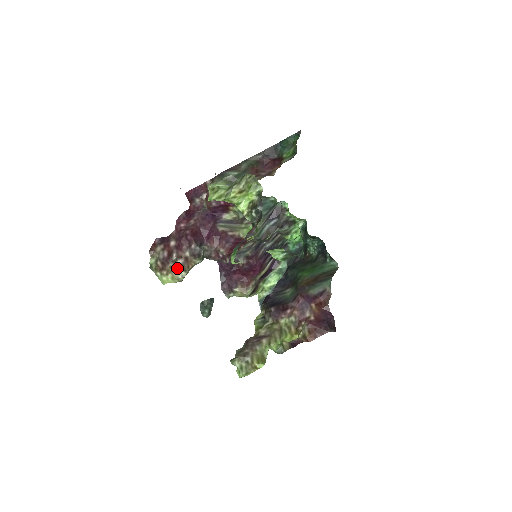
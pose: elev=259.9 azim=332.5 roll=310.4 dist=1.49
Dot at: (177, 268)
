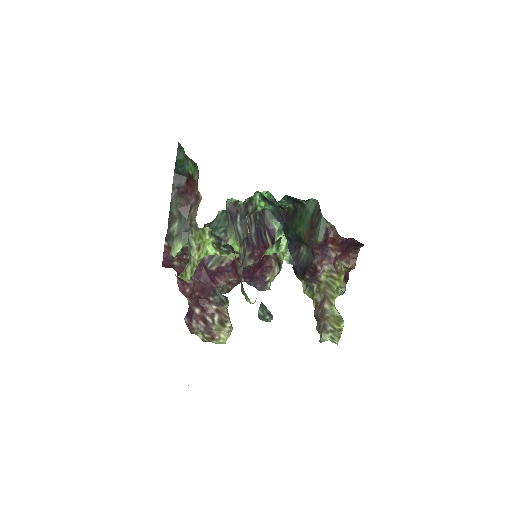
Dot at: (220, 325)
